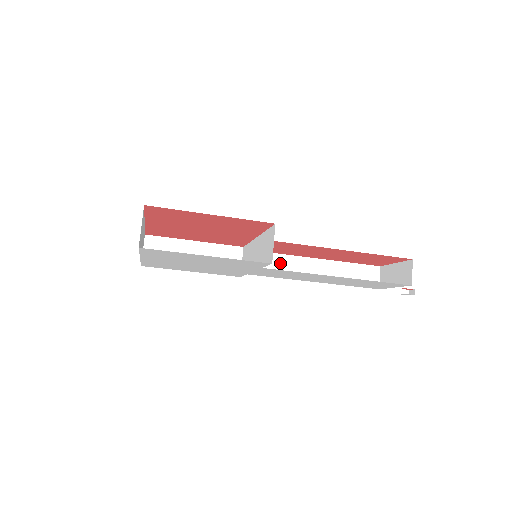
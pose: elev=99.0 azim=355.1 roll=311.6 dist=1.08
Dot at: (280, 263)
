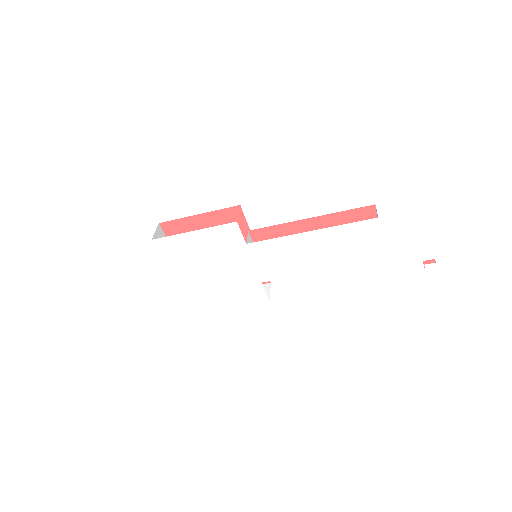
Dot at: occluded
